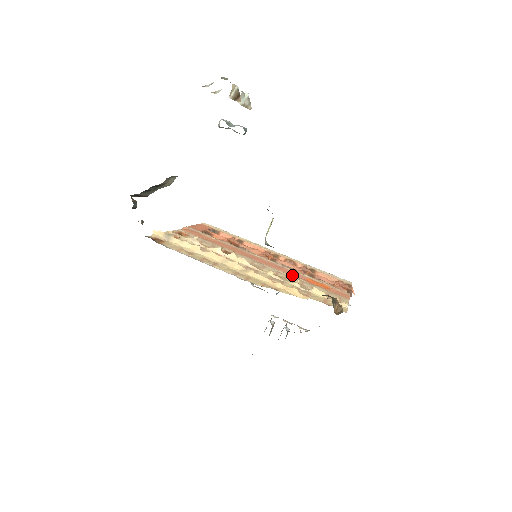
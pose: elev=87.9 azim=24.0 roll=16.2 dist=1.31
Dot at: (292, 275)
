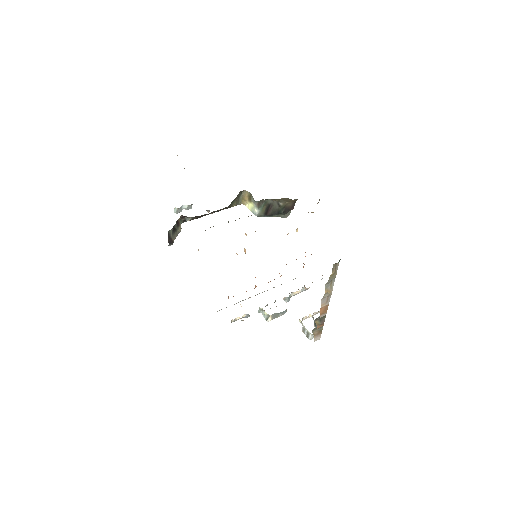
Dot at: occluded
